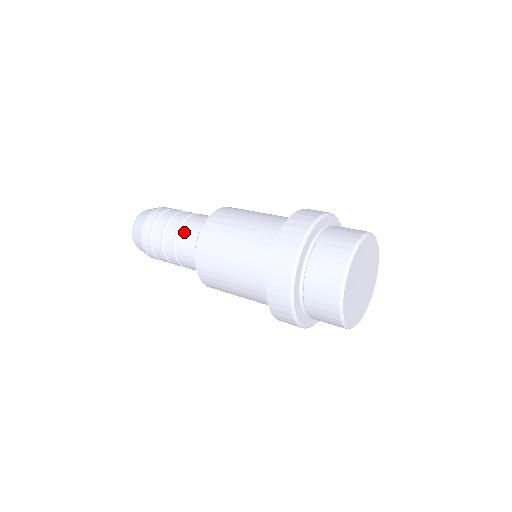
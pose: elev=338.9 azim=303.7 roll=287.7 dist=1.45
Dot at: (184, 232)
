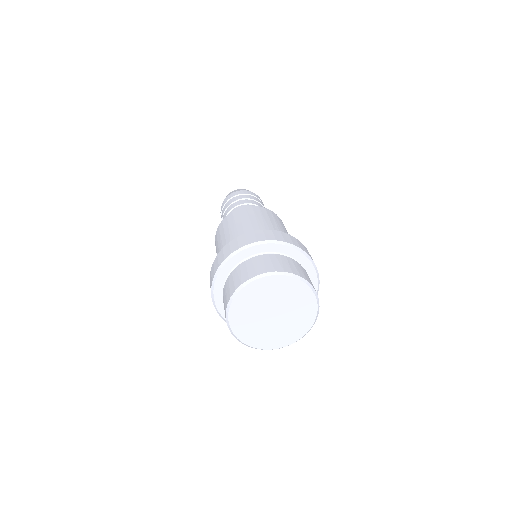
Dot at: occluded
